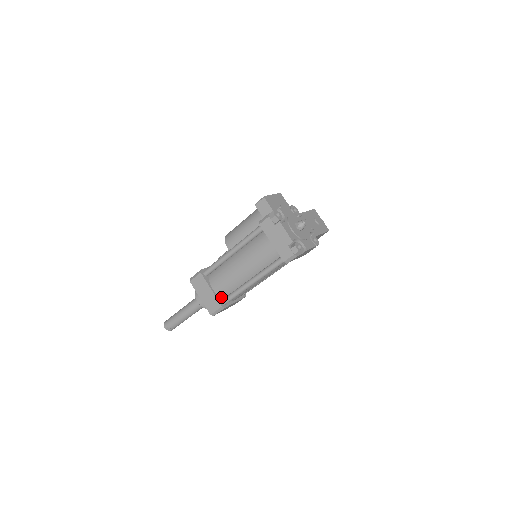
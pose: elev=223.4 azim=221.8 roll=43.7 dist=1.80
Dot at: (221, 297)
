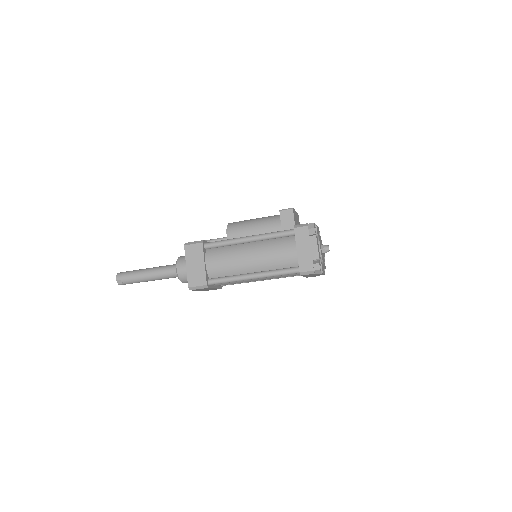
Dot at: (209, 276)
